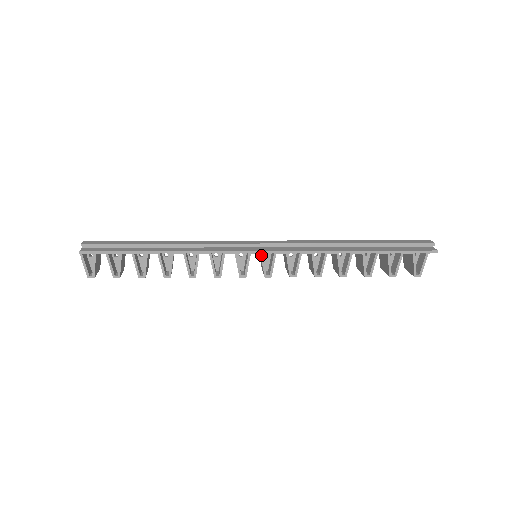
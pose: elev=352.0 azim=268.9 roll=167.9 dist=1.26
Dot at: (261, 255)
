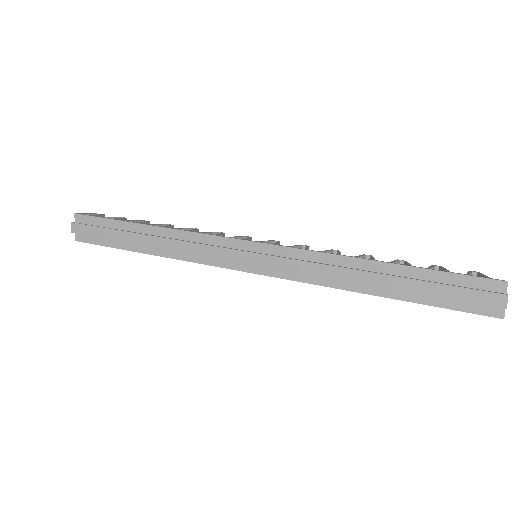
Dot at: (257, 273)
